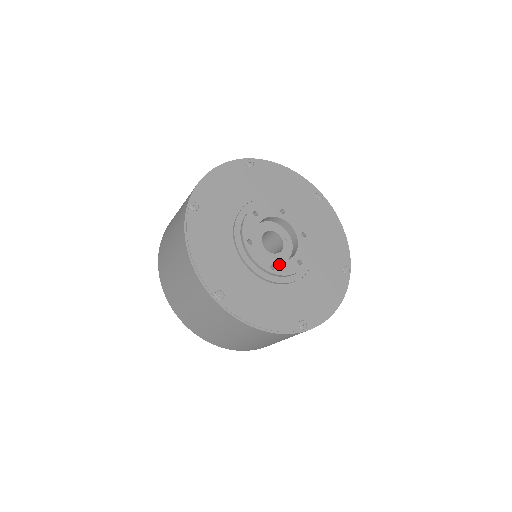
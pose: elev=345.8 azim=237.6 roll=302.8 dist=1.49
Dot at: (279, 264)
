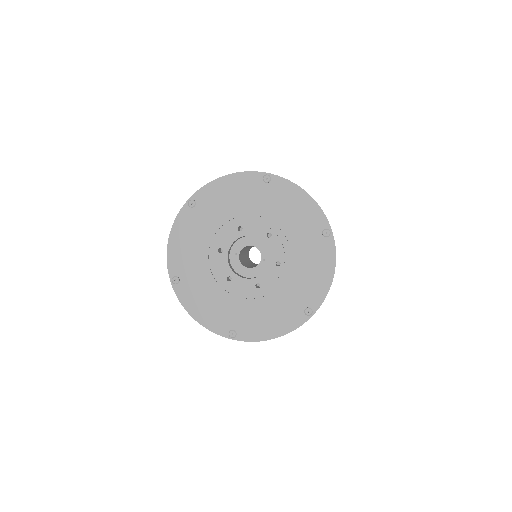
Dot at: (237, 279)
